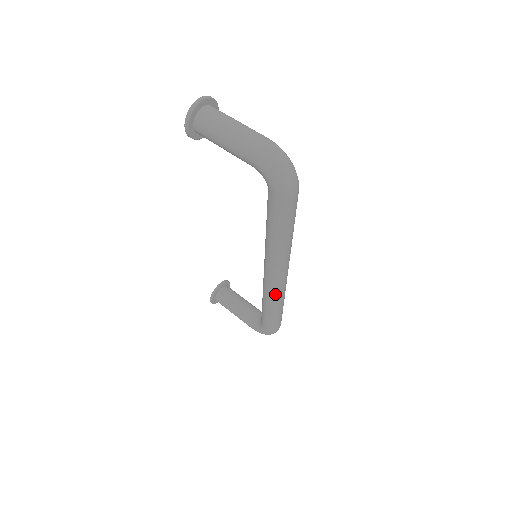
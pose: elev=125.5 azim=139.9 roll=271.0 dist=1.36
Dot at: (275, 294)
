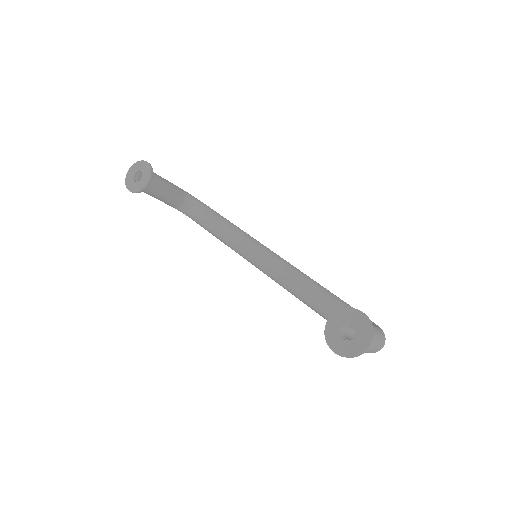
Dot at: occluded
